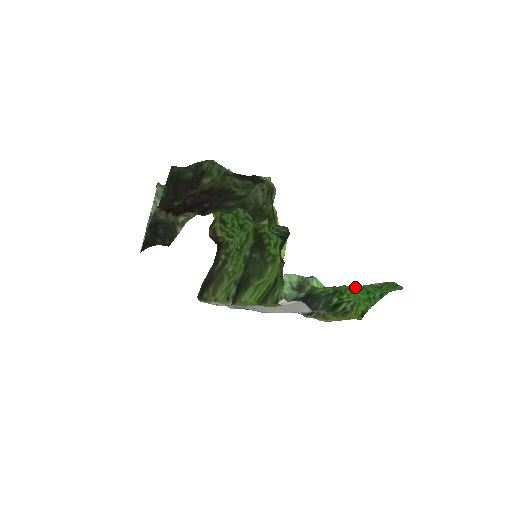
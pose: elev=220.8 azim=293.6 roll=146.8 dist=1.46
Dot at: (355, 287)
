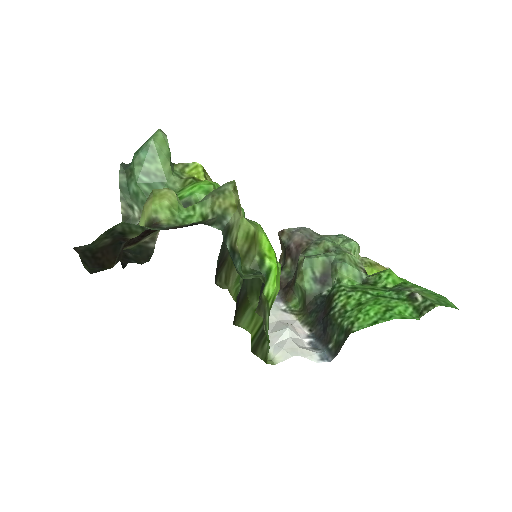
Dot at: (390, 296)
